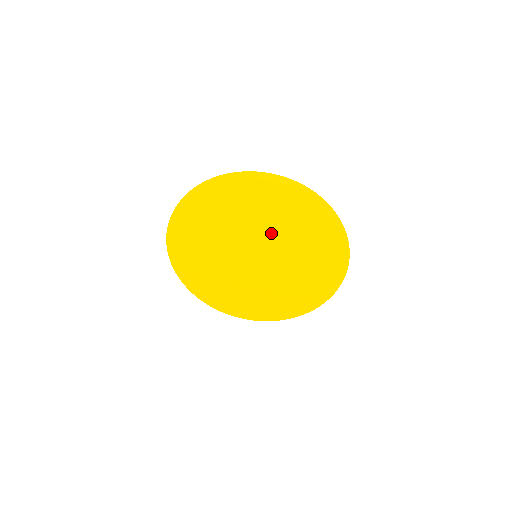
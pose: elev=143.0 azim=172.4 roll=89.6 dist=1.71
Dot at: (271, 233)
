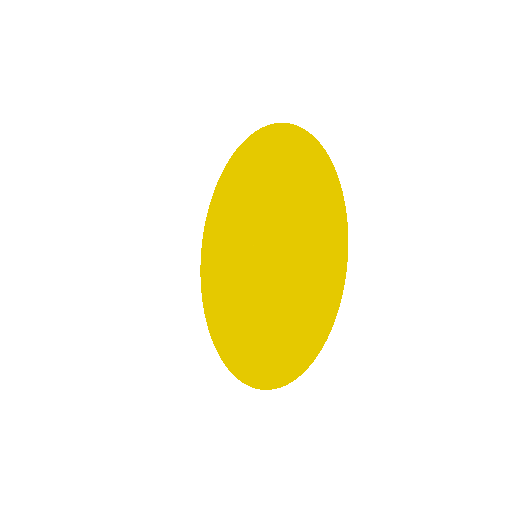
Dot at: (278, 224)
